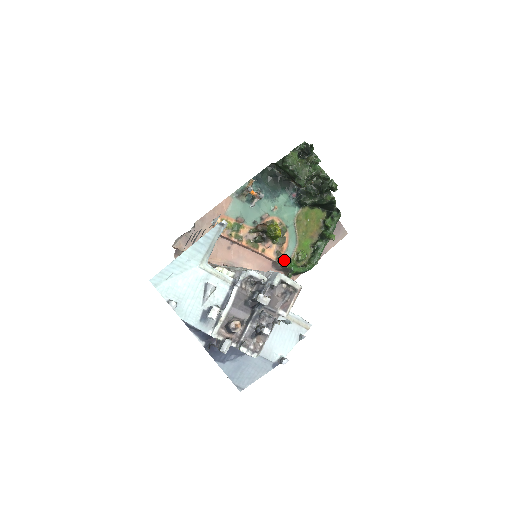
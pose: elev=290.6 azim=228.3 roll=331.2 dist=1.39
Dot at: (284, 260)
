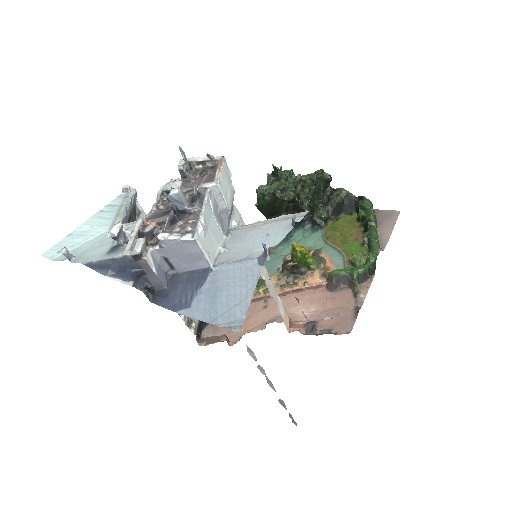
Dot at: (332, 271)
